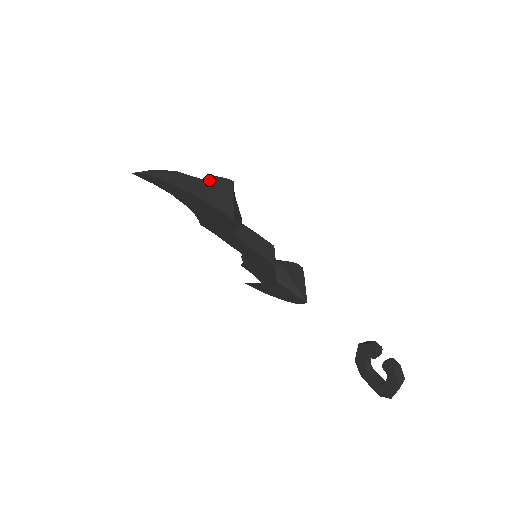
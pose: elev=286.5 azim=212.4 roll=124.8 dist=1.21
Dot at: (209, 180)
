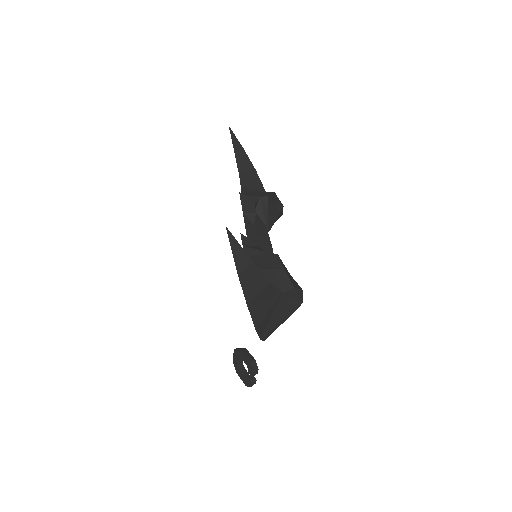
Dot at: (287, 296)
